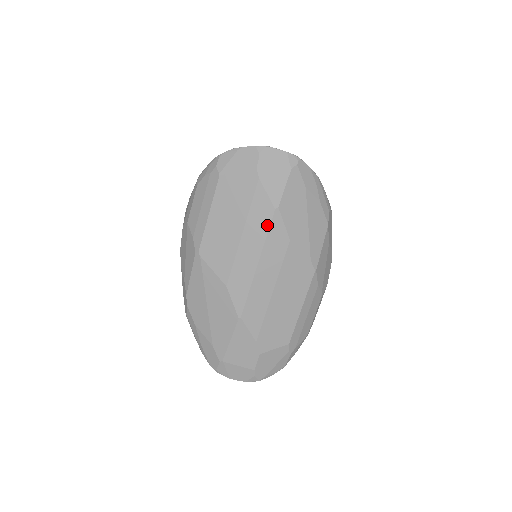
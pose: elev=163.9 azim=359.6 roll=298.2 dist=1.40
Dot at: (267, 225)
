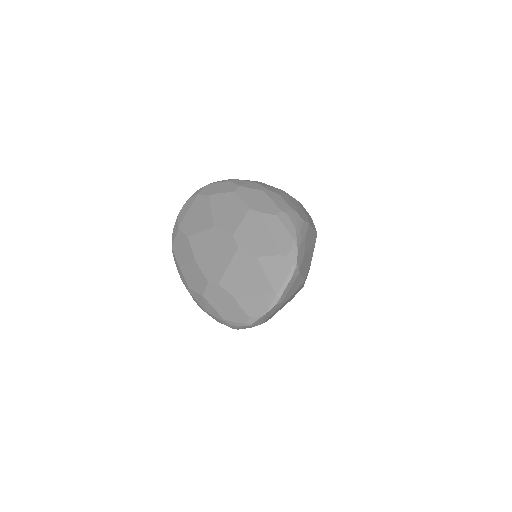
Dot at: occluded
